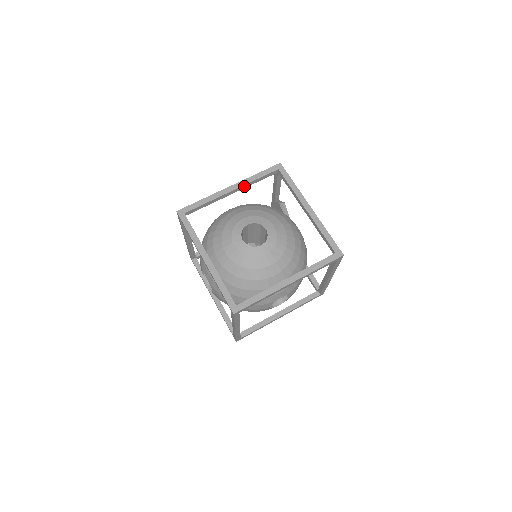
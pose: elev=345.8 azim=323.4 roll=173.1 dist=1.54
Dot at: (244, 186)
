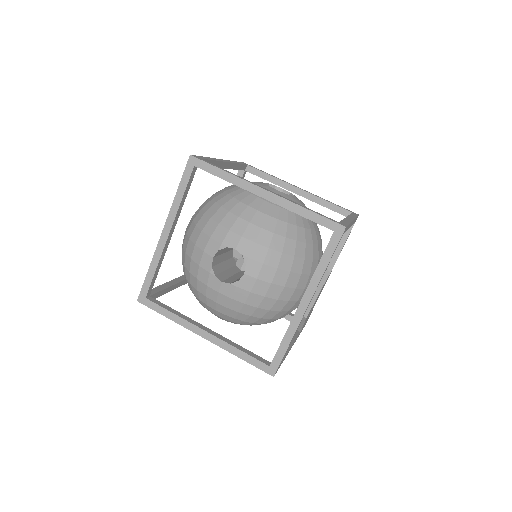
Dot at: (311, 196)
